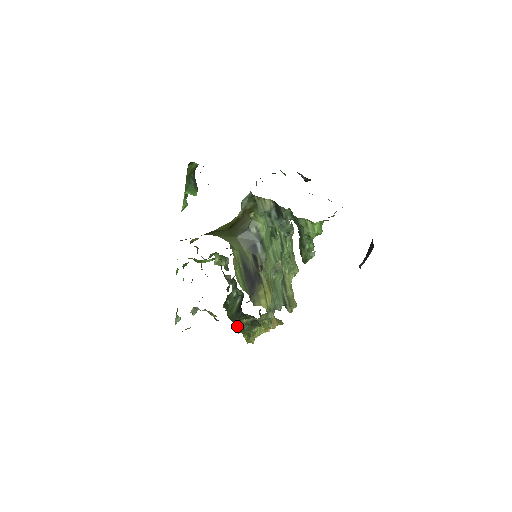
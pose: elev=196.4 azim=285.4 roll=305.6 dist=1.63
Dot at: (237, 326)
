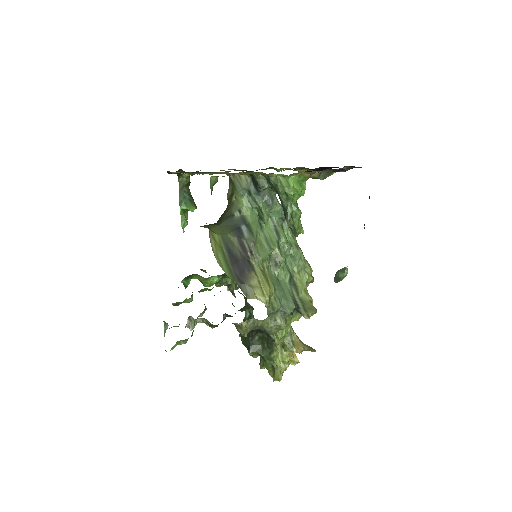
Dot at: (252, 352)
